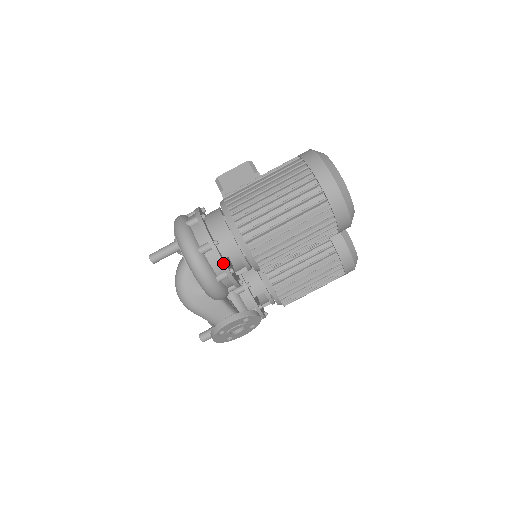
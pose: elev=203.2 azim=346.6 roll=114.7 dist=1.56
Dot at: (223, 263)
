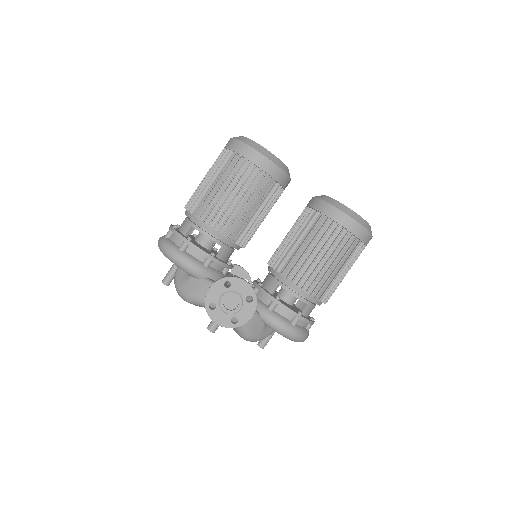
Dot at: (178, 234)
